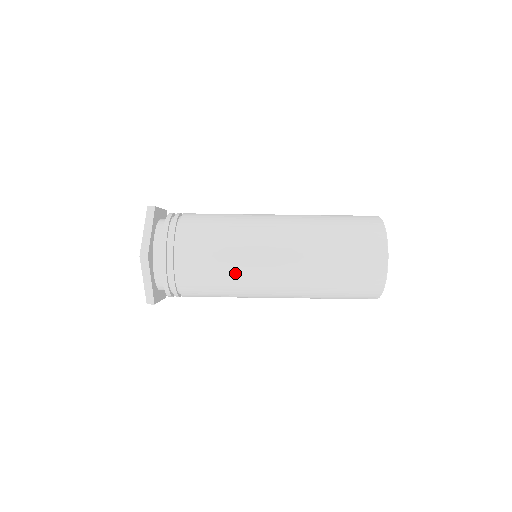
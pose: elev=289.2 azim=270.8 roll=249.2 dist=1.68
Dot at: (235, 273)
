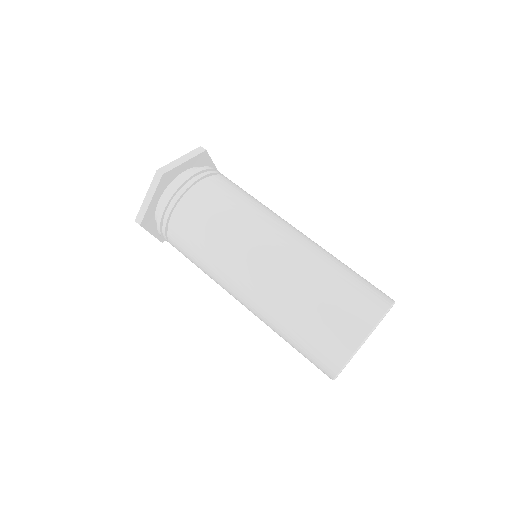
Dot at: (210, 276)
